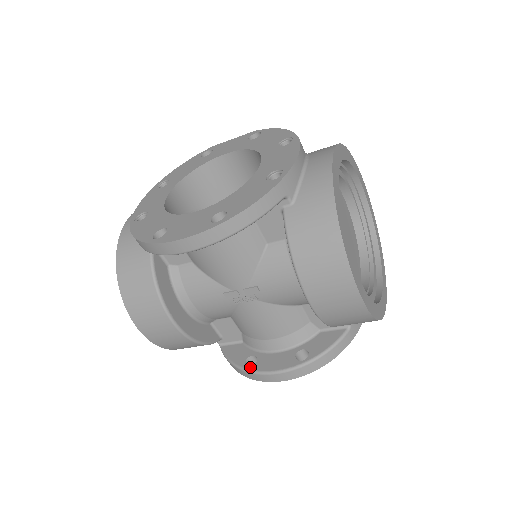
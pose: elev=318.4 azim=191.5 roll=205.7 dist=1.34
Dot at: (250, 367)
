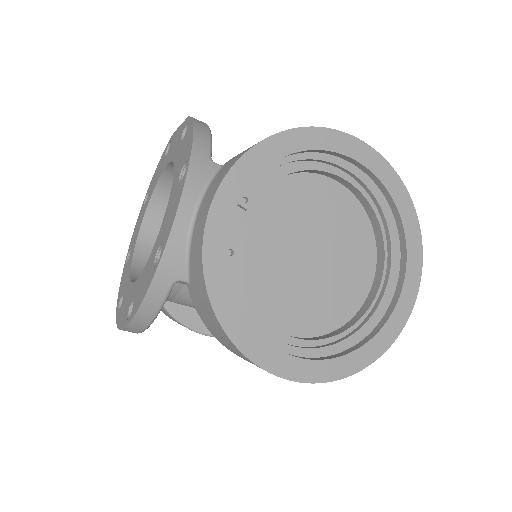
Dot at: occluded
